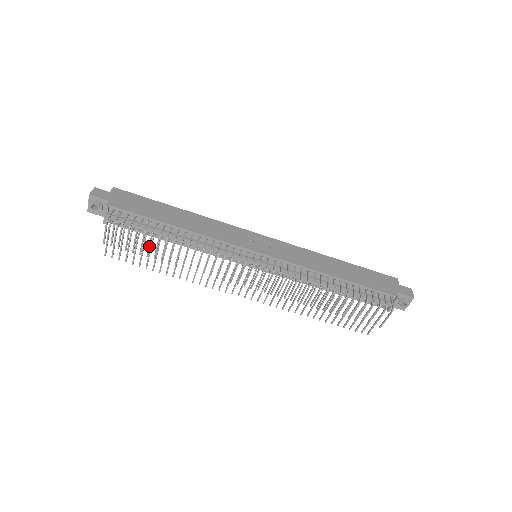
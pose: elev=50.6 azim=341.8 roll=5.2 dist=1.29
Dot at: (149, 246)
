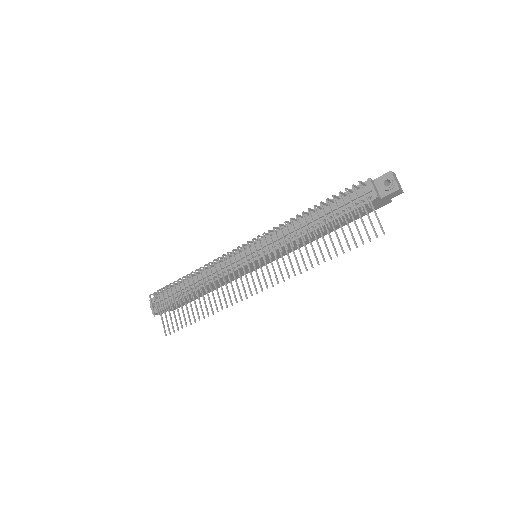
Dot at: (176, 293)
